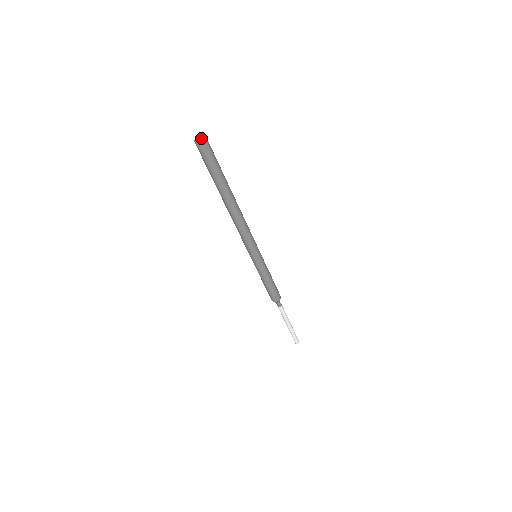
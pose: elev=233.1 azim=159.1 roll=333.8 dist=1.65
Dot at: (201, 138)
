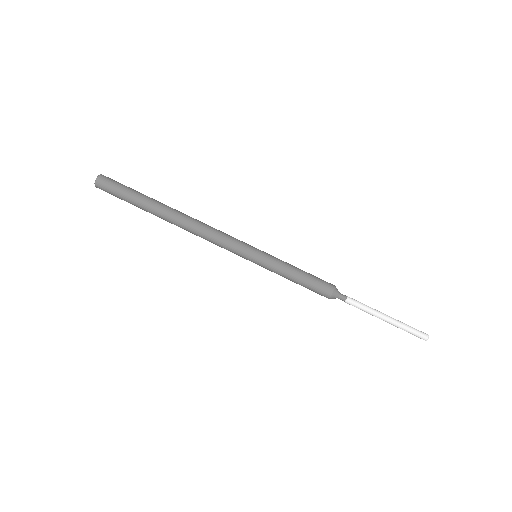
Dot at: (97, 178)
